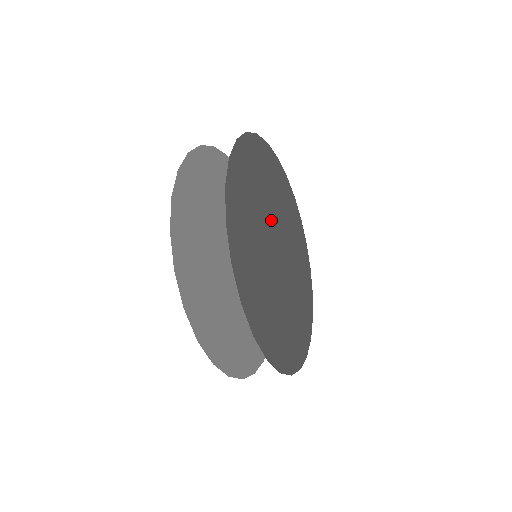
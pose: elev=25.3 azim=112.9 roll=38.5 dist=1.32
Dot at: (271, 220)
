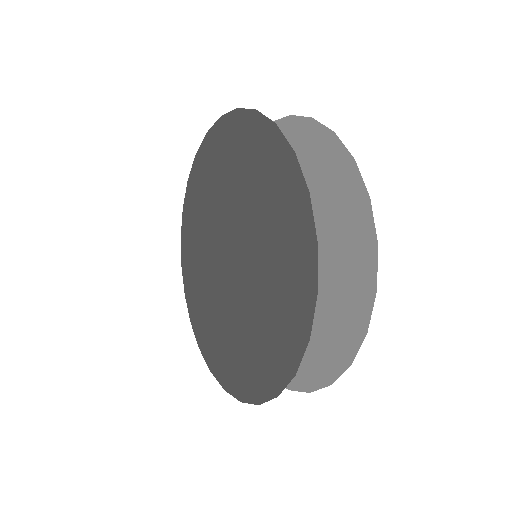
Dot at: occluded
